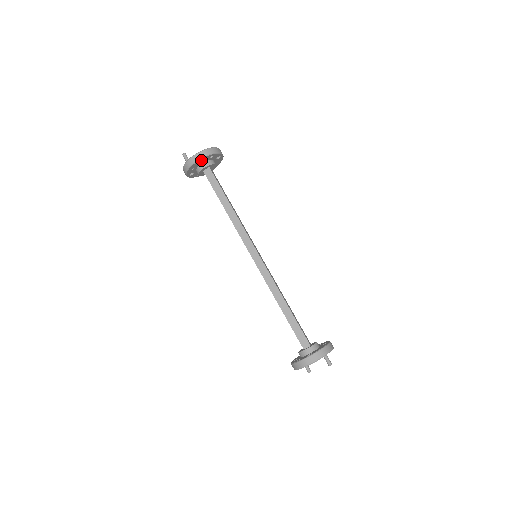
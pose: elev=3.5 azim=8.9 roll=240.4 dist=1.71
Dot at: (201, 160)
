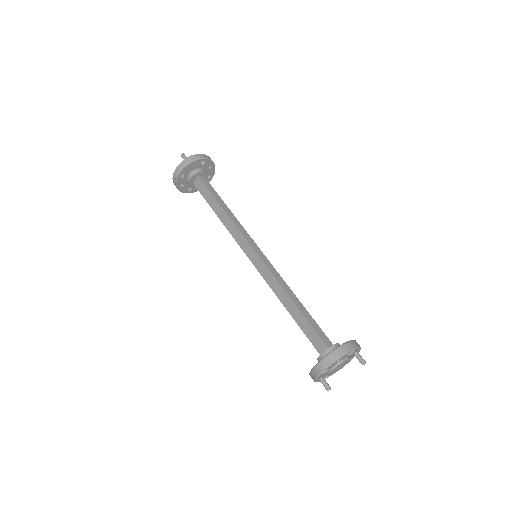
Dot at: (202, 164)
